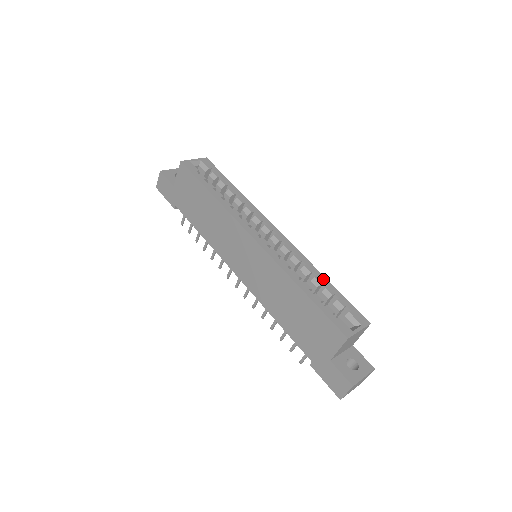
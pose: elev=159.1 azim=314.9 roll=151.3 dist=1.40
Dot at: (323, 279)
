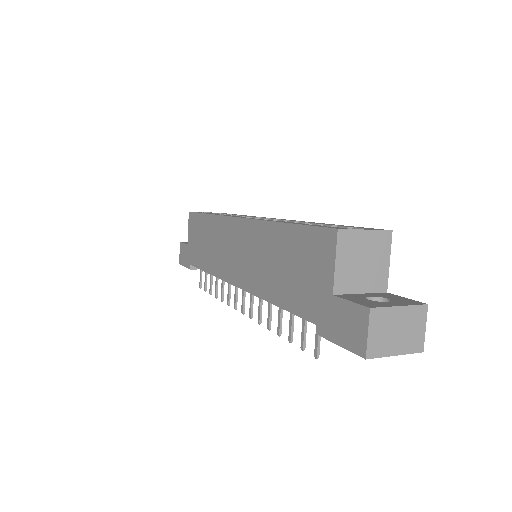
Dot at: (324, 223)
